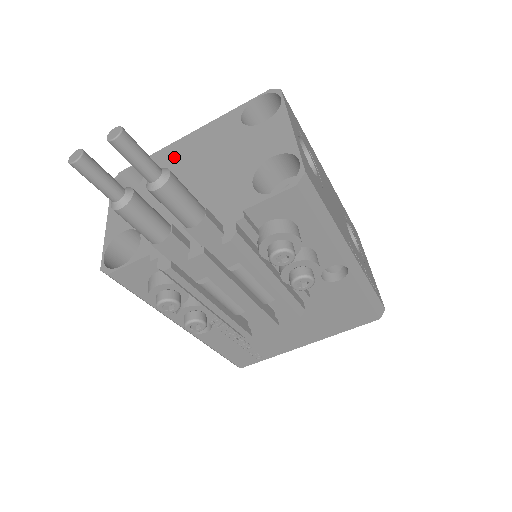
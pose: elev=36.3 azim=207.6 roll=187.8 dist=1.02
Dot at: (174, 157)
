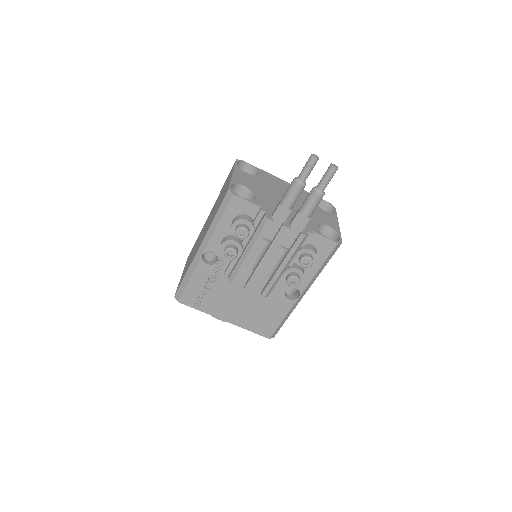
Dot at: (277, 183)
